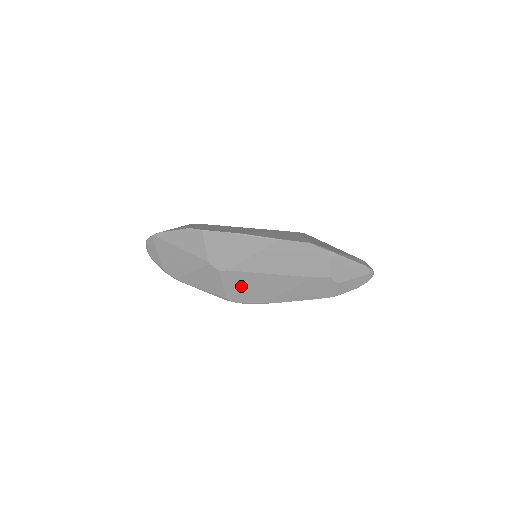
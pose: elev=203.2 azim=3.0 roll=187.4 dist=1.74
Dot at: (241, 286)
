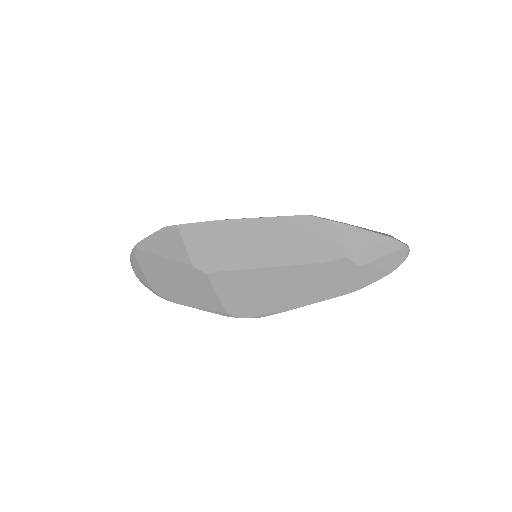
Dot at: (239, 292)
